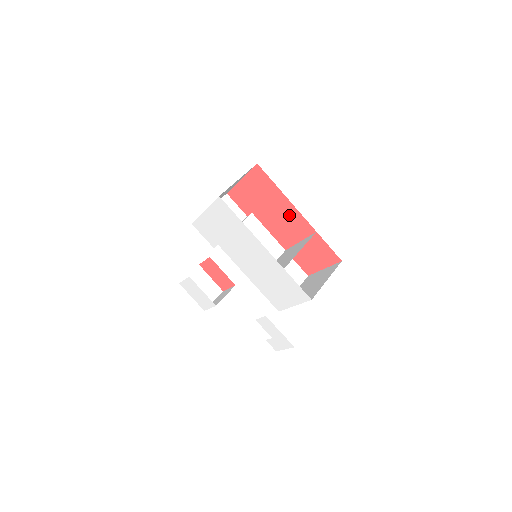
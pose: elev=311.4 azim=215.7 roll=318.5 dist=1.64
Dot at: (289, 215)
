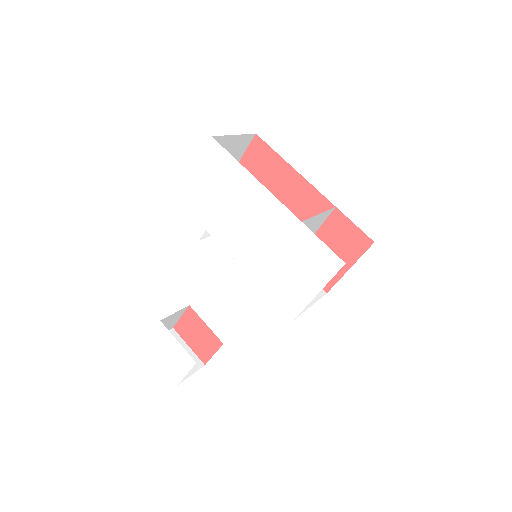
Dot at: (297, 196)
